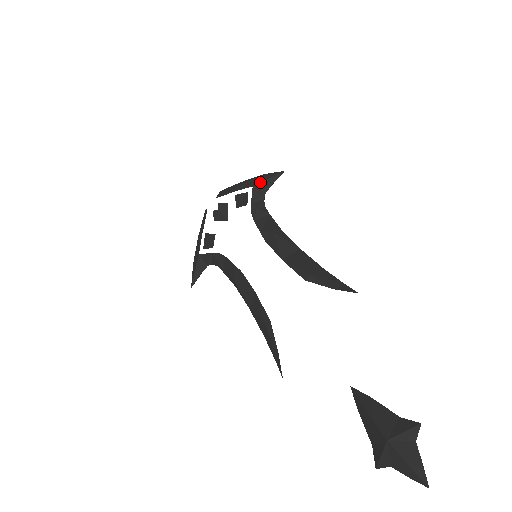
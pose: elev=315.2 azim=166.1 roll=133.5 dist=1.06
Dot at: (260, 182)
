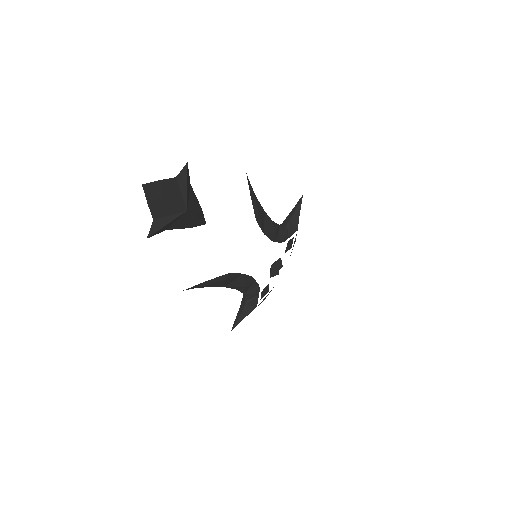
Dot at: (288, 216)
